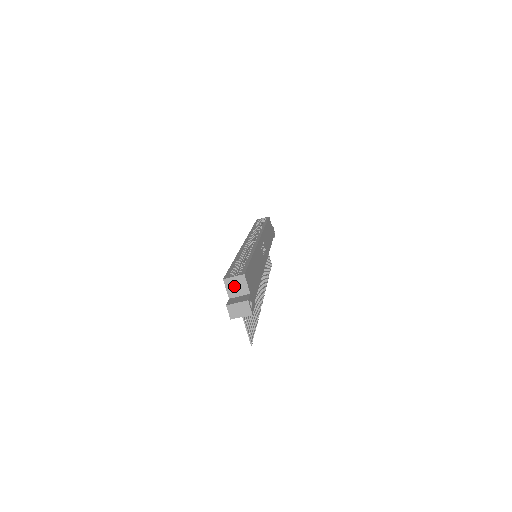
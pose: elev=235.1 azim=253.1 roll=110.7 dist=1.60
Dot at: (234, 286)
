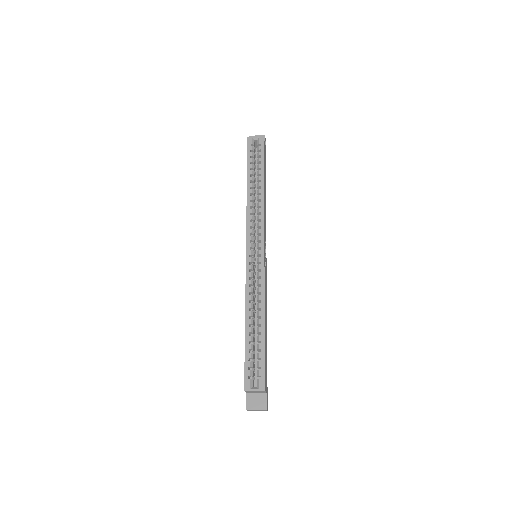
Dot at: (253, 392)
